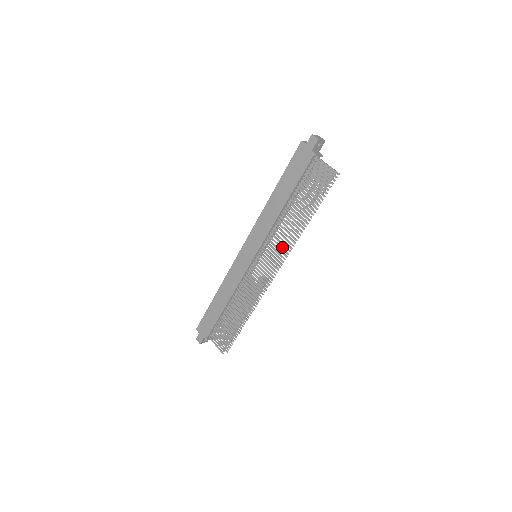
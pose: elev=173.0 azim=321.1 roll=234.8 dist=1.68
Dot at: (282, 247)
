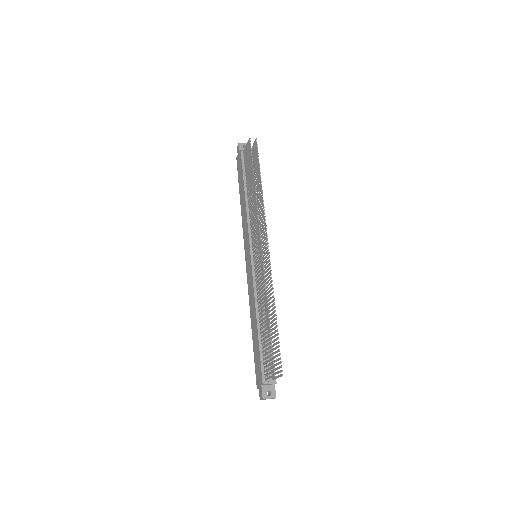
Dot at: (256, 218)
